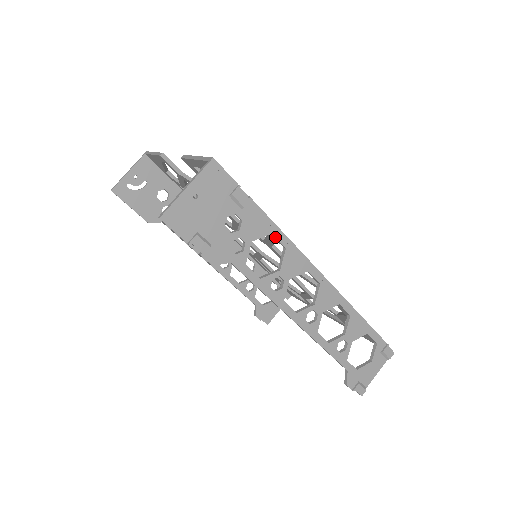
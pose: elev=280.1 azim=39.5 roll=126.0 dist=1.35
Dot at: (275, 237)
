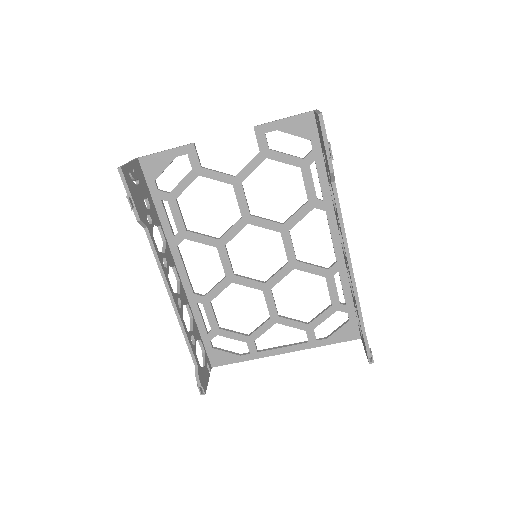
Dot at: occluded
